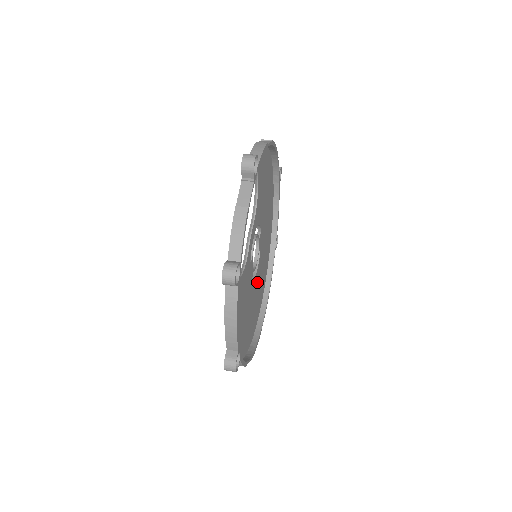
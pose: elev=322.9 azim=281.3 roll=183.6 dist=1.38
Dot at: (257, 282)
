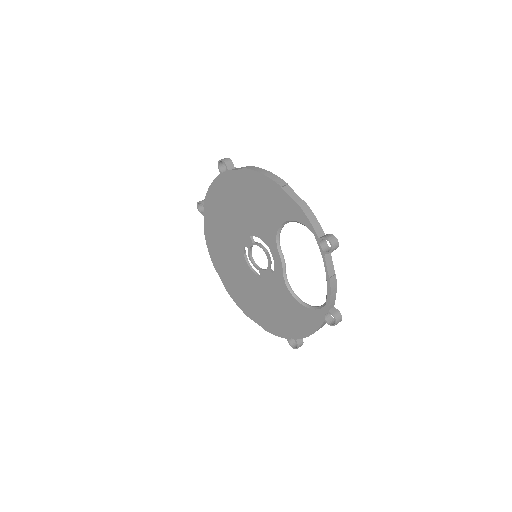
Dot at: (241, 264)
